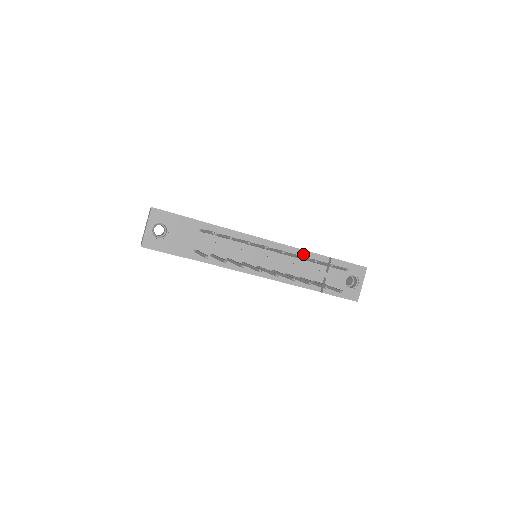
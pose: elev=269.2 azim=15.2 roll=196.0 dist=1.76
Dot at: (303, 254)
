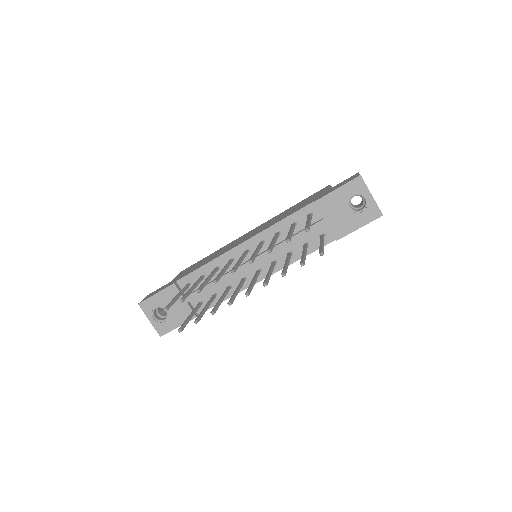
Dot at: (286, 223)
